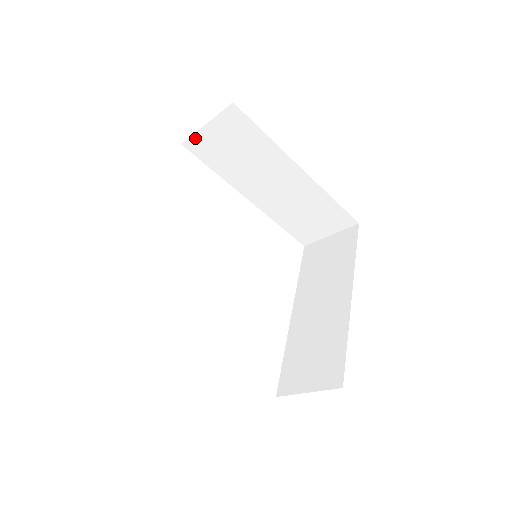
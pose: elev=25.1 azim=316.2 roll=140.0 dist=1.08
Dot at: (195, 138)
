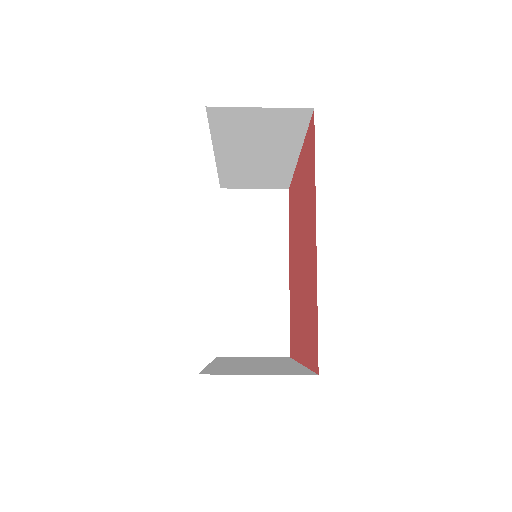
Dot at: (231, 109)
